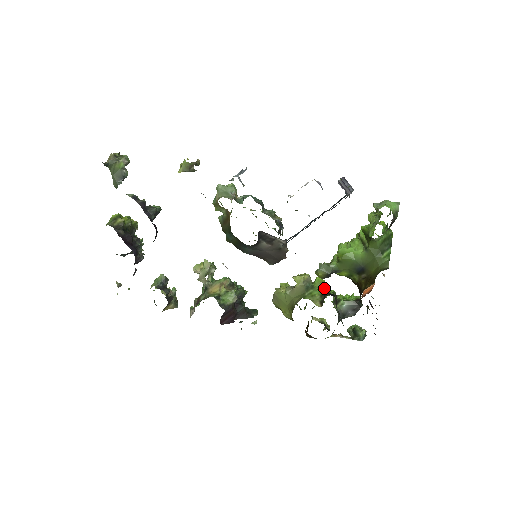
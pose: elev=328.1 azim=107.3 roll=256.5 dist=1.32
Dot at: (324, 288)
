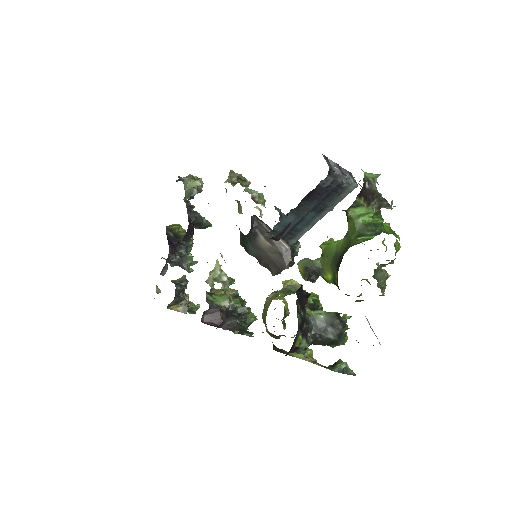
Dot at: occluded
